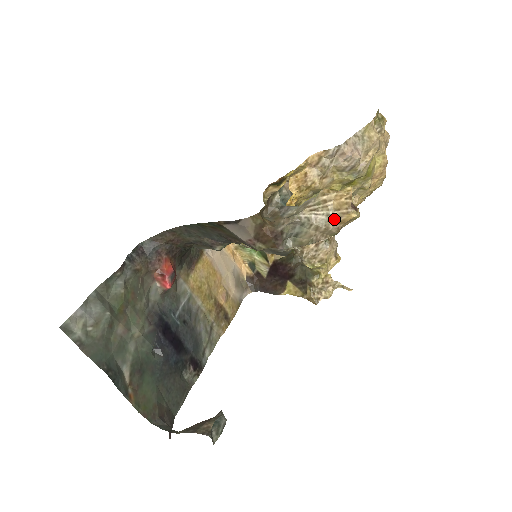
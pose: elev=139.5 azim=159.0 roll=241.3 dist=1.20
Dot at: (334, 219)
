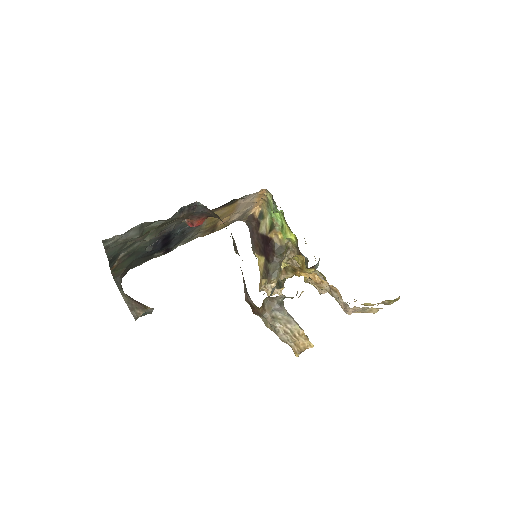
Dot at: (289, 344)
